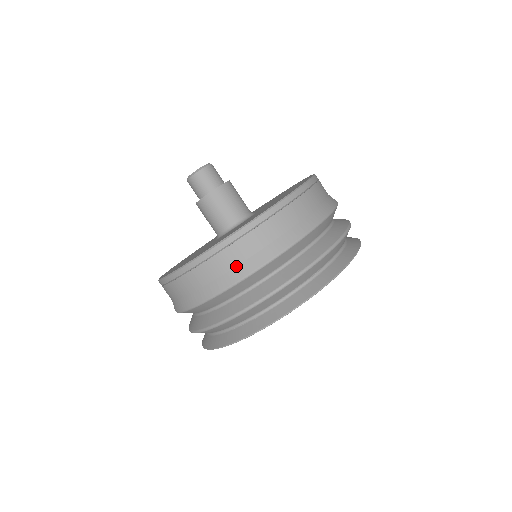
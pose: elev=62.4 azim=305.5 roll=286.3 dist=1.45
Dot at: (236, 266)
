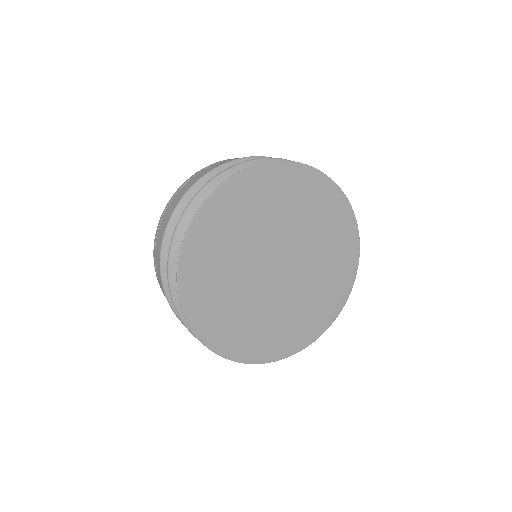
Dot at: occluded
